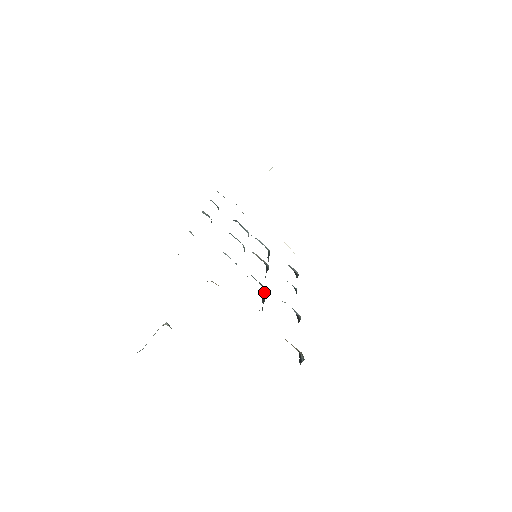
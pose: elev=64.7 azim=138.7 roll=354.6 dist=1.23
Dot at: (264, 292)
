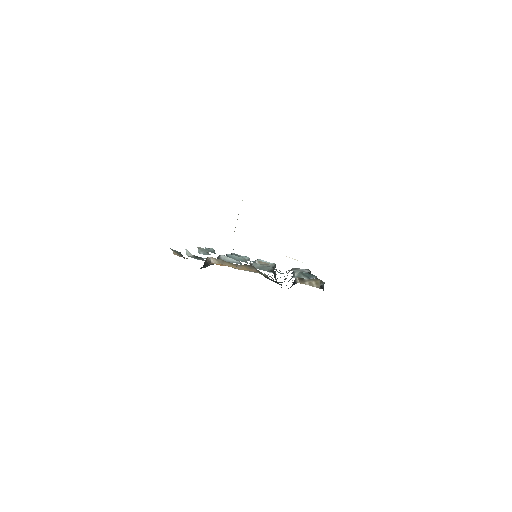
Dot at: (273, 272)
